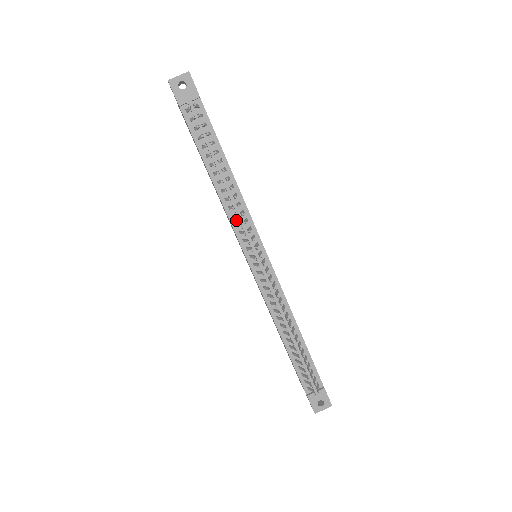
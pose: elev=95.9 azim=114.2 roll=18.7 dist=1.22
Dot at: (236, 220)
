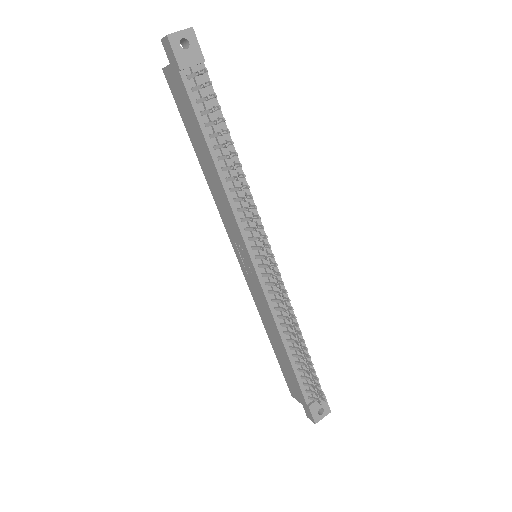
Dot at: (241, 214)
